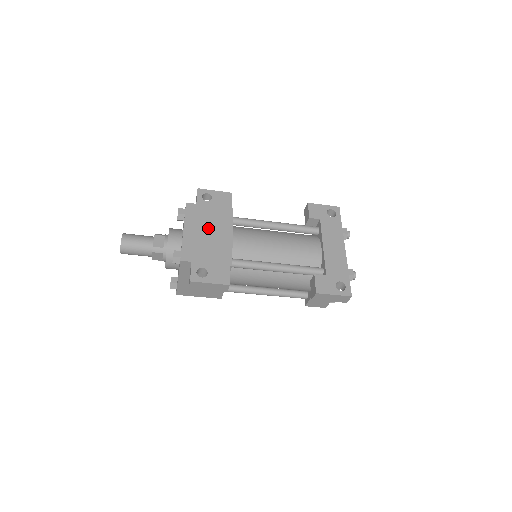
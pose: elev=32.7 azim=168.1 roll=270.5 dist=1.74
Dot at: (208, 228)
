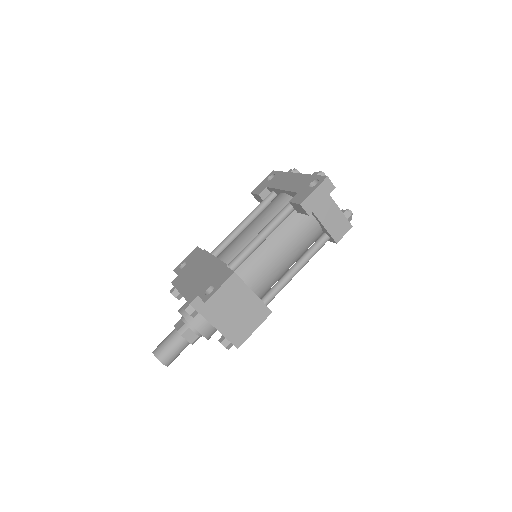
Dot at: (195, 273)
